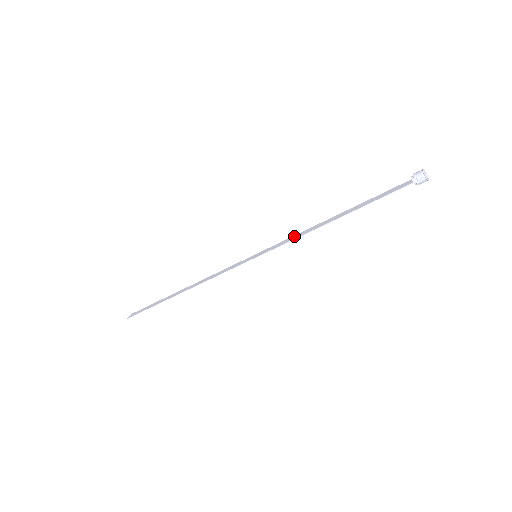
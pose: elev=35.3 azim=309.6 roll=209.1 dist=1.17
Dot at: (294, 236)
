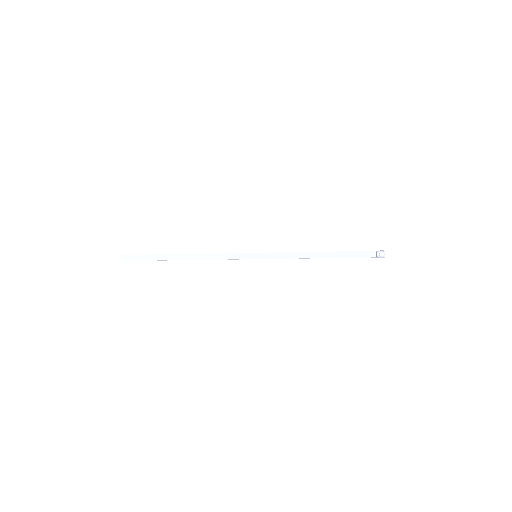
Dot at: (289, 254)
